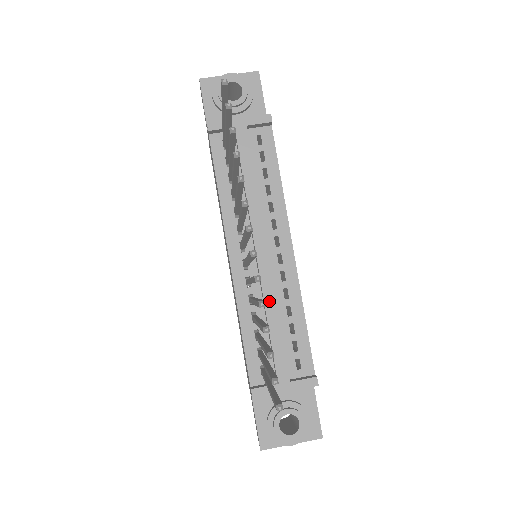
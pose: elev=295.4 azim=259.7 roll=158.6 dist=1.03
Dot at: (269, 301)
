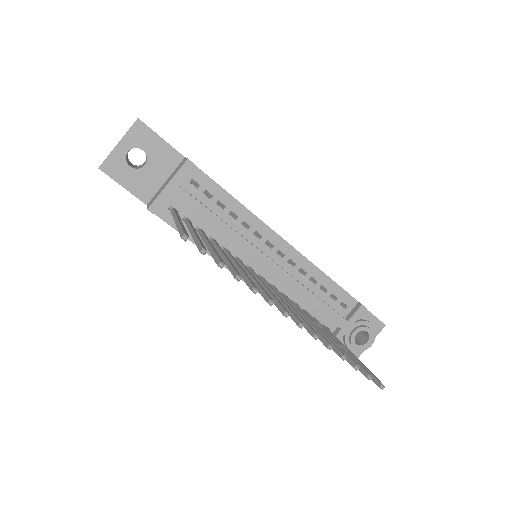
Dot at: (297, 289)
